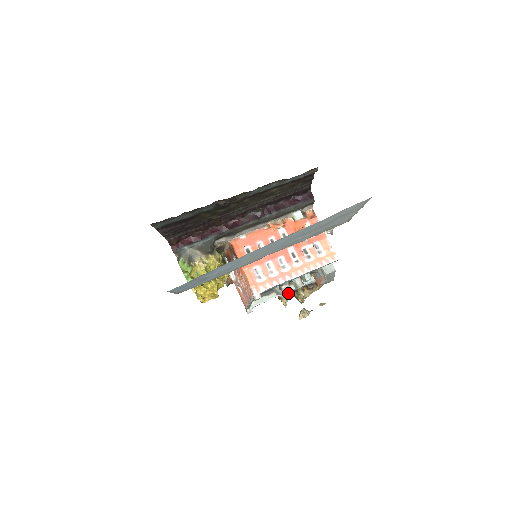
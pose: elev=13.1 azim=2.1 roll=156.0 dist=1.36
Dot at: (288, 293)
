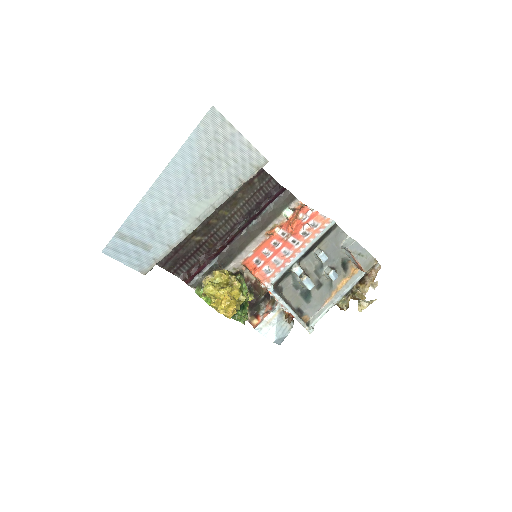
Dot at: (345, 298)
